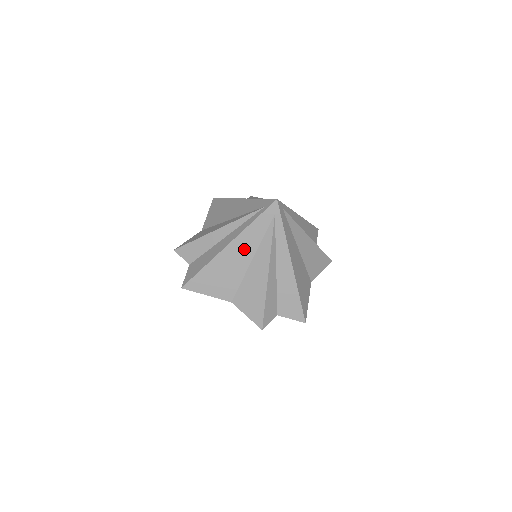
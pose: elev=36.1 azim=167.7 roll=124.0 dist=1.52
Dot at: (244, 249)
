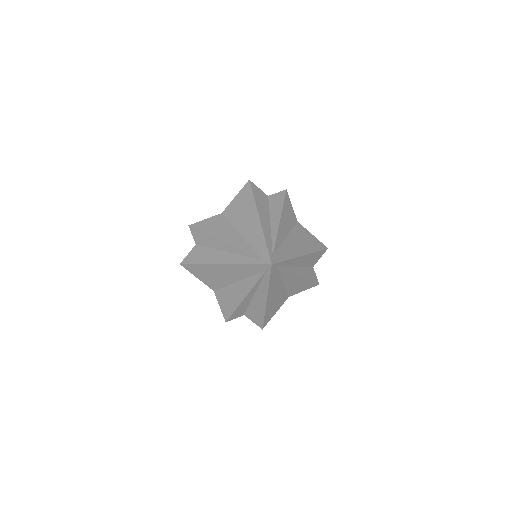
Dot at: (234, 273)
